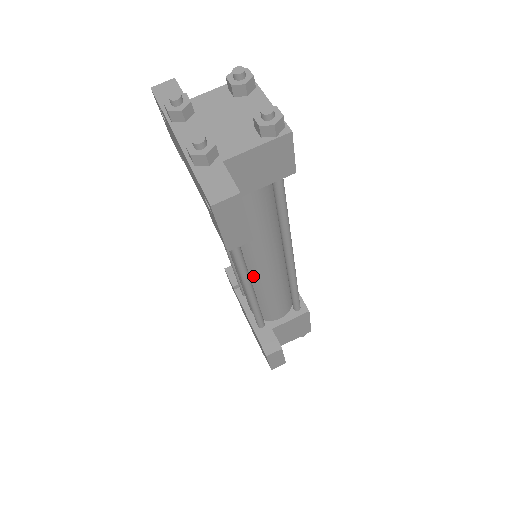
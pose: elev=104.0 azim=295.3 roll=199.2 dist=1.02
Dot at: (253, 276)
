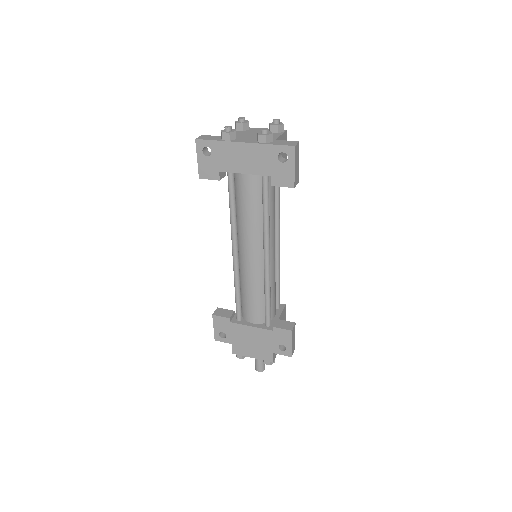
Dot at: occluded
